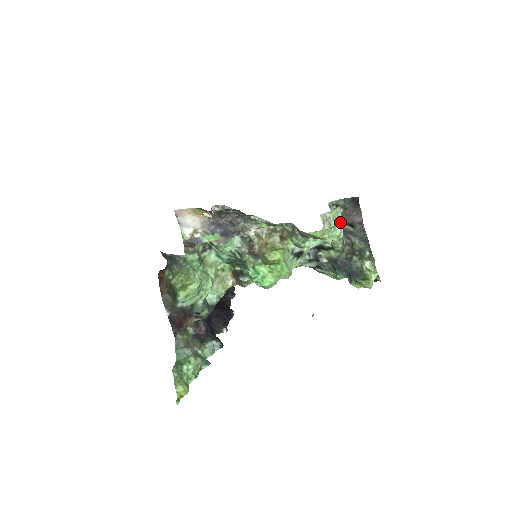
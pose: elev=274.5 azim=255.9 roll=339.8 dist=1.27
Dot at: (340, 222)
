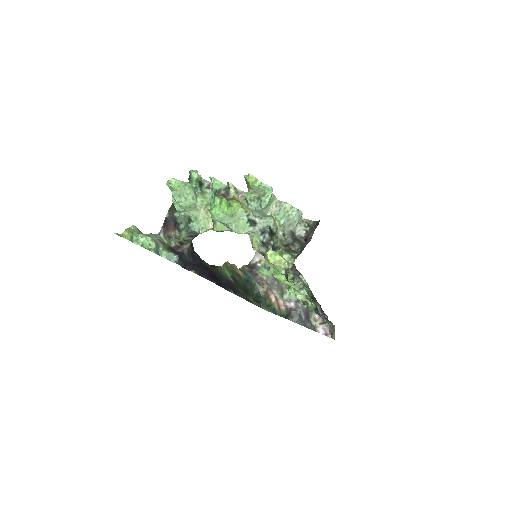
Dot at: (290, 218)
